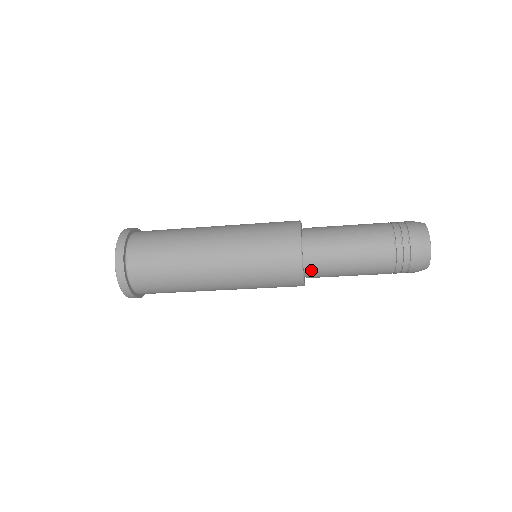
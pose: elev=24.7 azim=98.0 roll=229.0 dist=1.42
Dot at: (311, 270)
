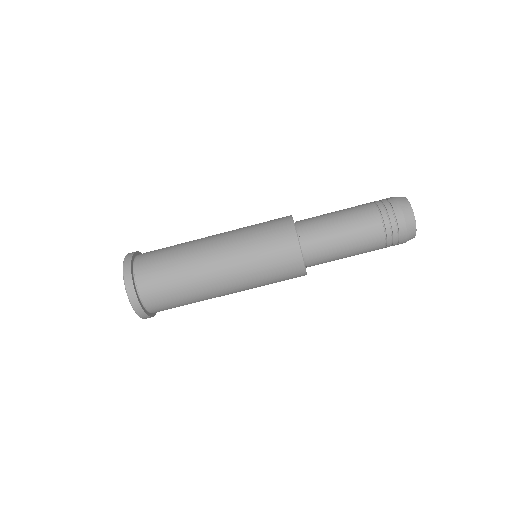
Dot at: (309, 253)
